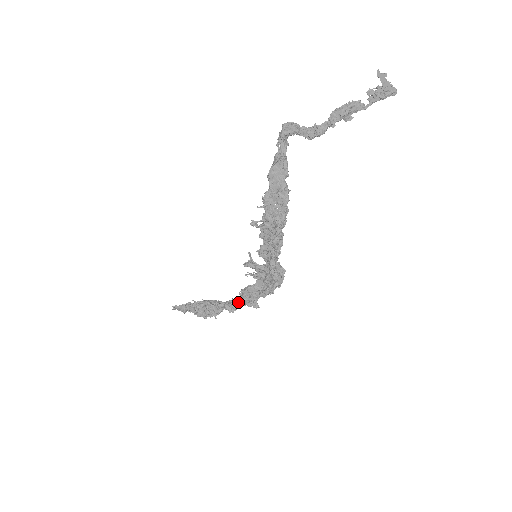
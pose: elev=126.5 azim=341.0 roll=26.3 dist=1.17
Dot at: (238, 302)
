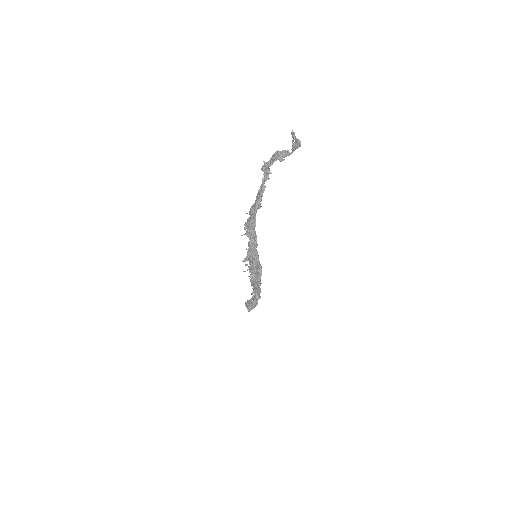
Dot at: occluded
